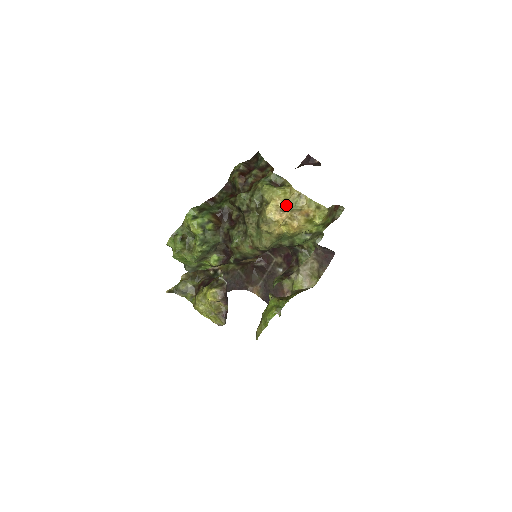
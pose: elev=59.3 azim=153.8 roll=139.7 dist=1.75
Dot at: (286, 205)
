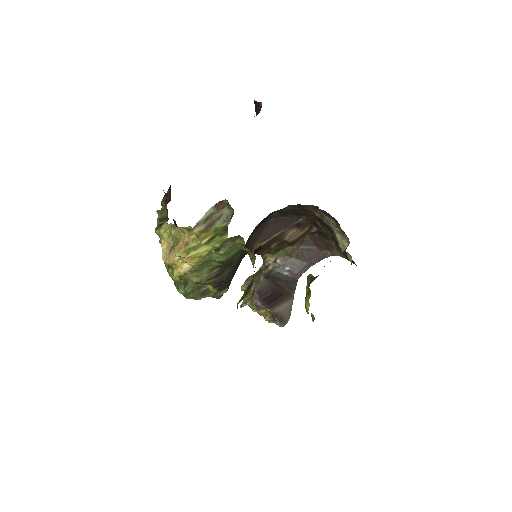
Dot at: (173, 241)
